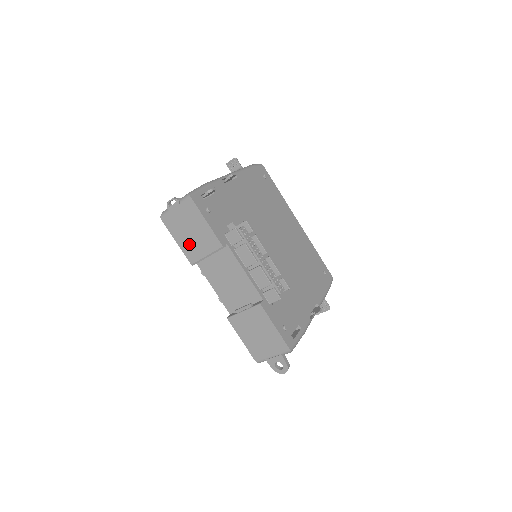
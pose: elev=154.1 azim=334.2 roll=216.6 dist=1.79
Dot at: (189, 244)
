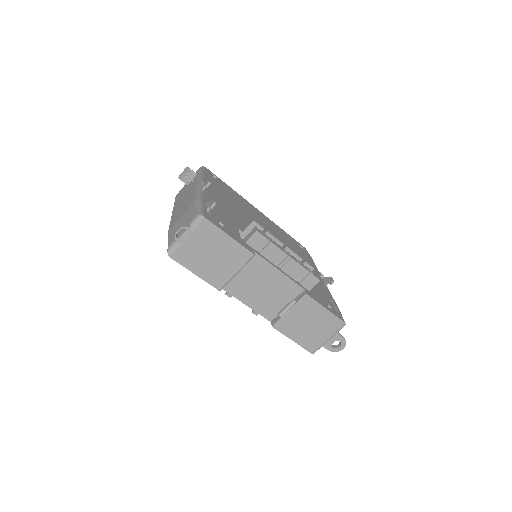
Dot at: (212, 270)
